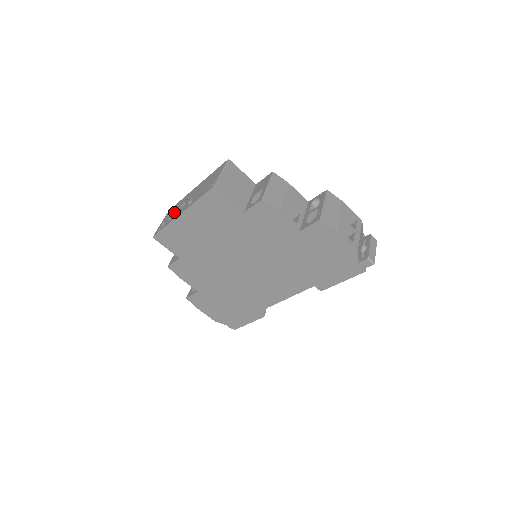
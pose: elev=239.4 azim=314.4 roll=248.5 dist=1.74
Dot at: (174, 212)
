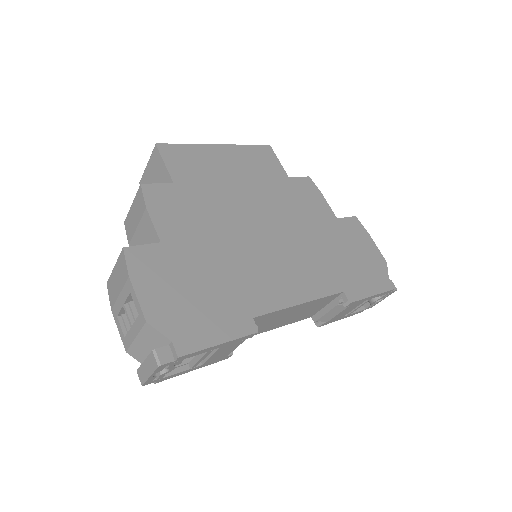
Dot at: occluded
